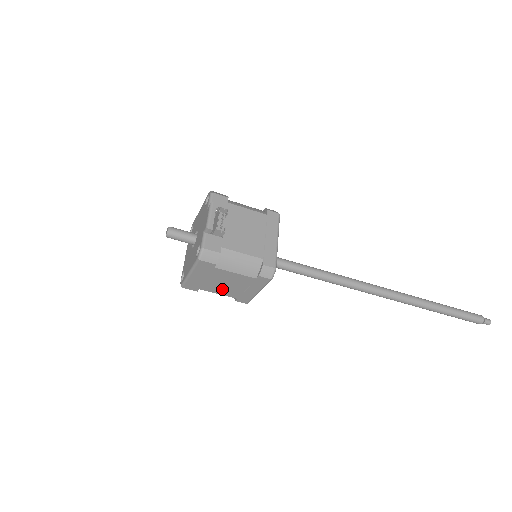
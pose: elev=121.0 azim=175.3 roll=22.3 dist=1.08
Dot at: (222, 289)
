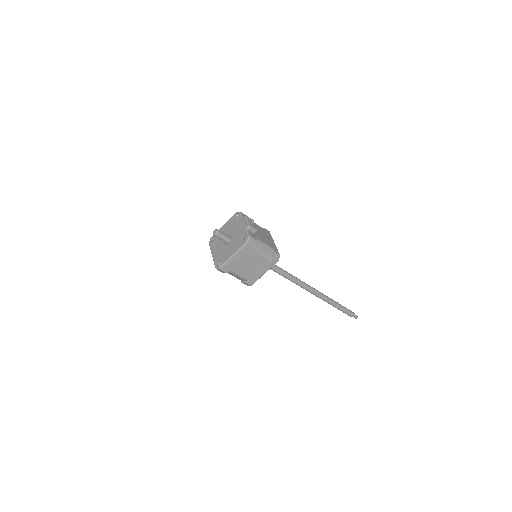
Dot at: (244, 271)
